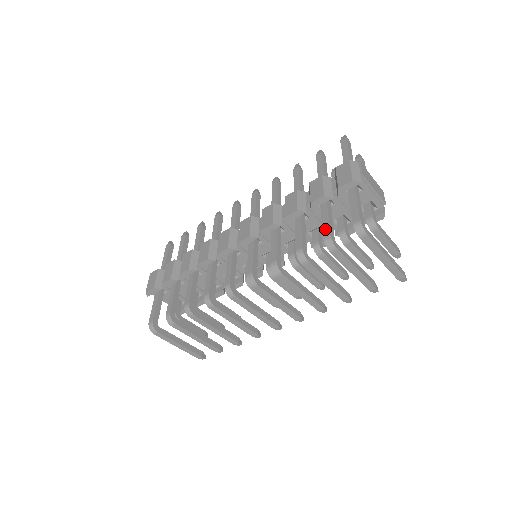
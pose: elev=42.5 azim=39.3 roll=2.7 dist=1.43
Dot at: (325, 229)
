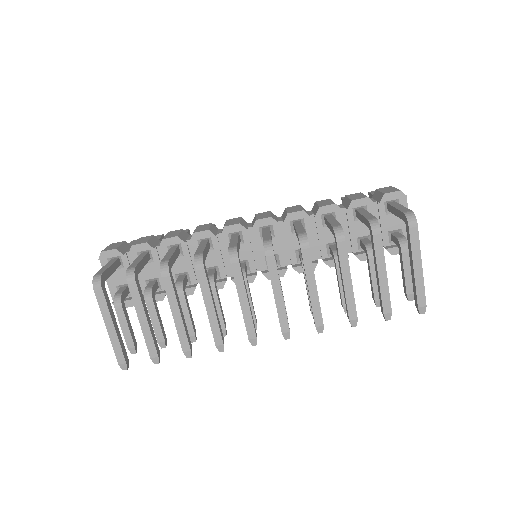
Dot at: (369, 216)
